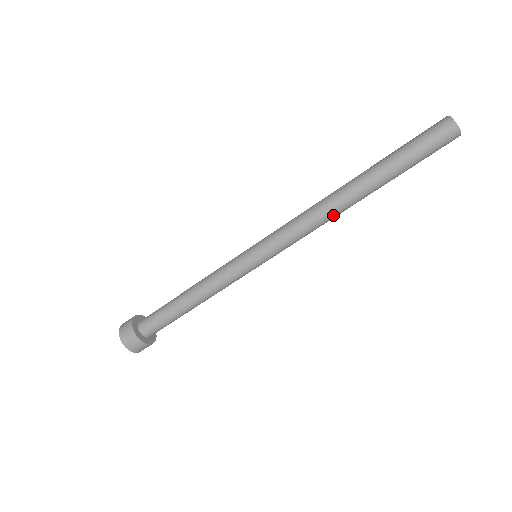
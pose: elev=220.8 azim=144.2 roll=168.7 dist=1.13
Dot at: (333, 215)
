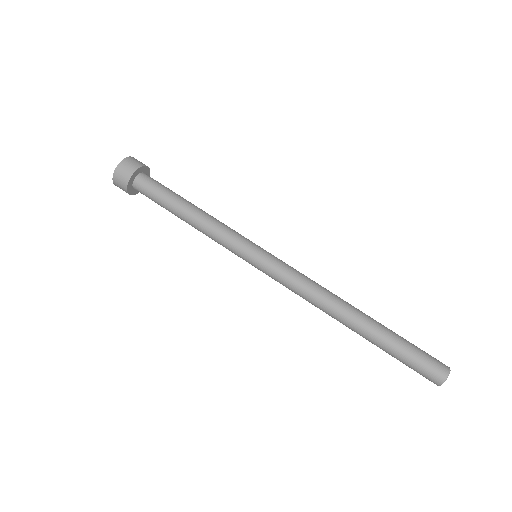
Dot at: (324, 309)
